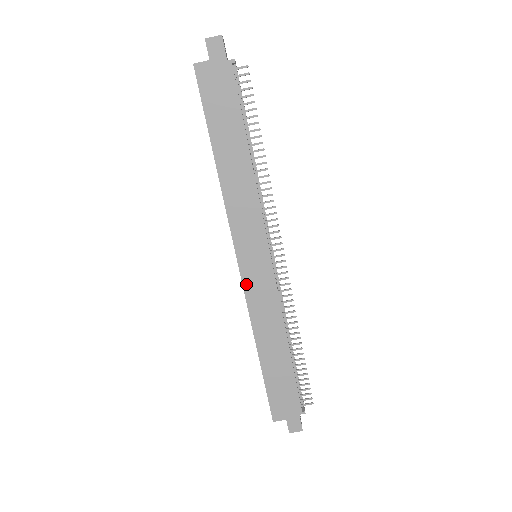
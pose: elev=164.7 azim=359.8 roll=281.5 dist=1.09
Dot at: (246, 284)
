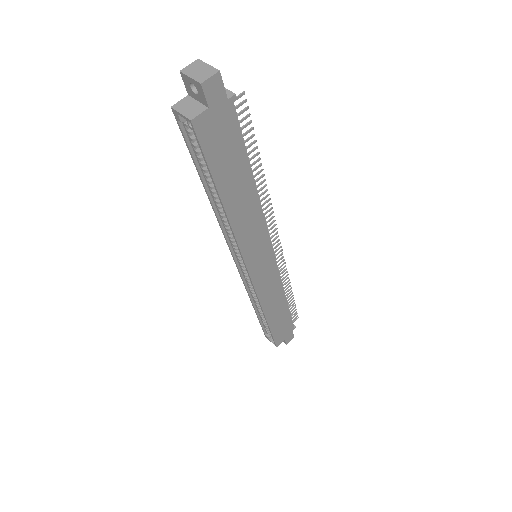
Dot at: (256, 284)
